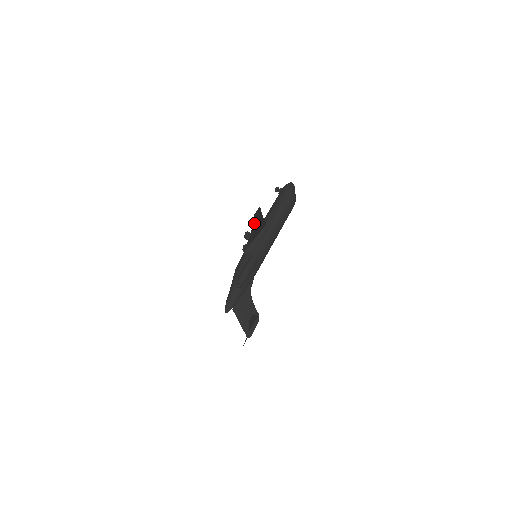
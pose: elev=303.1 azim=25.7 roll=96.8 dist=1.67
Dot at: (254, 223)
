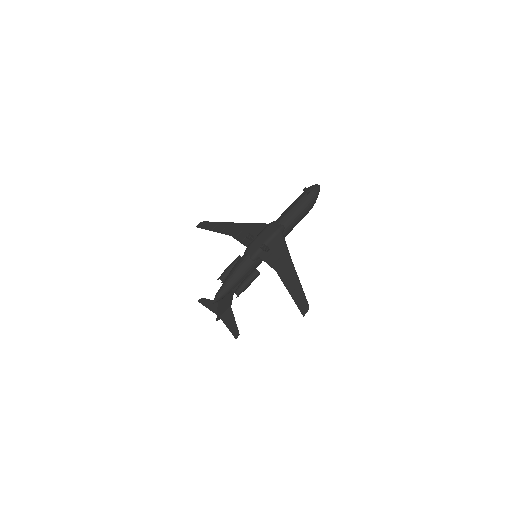
Dot at: (289, 285)
